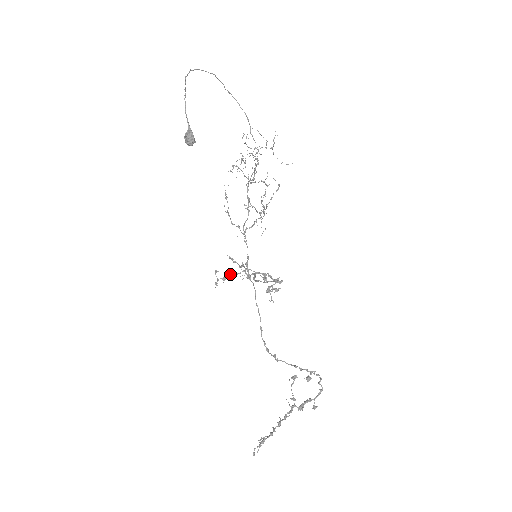
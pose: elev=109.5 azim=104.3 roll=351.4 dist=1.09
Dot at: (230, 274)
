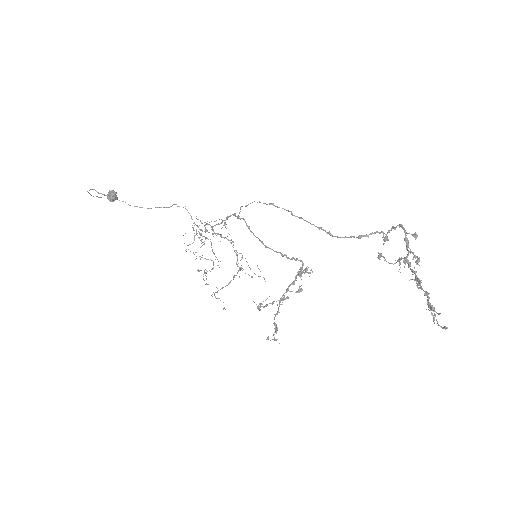
Dot at: (274, 319)
